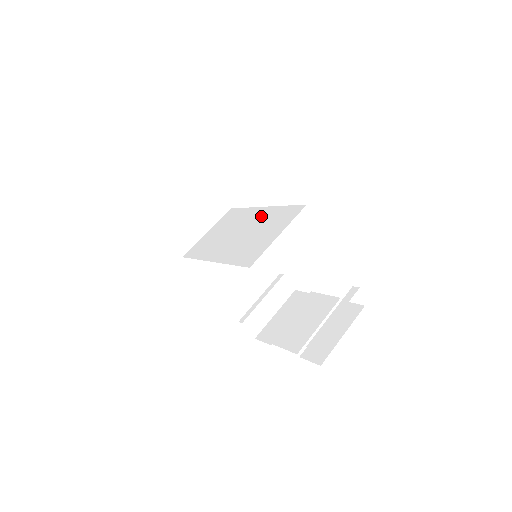
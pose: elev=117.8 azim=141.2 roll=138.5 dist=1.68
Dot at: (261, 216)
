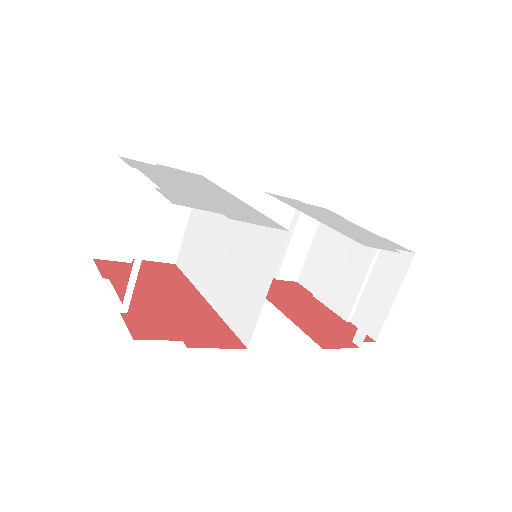
Dot at: (239, 224)
